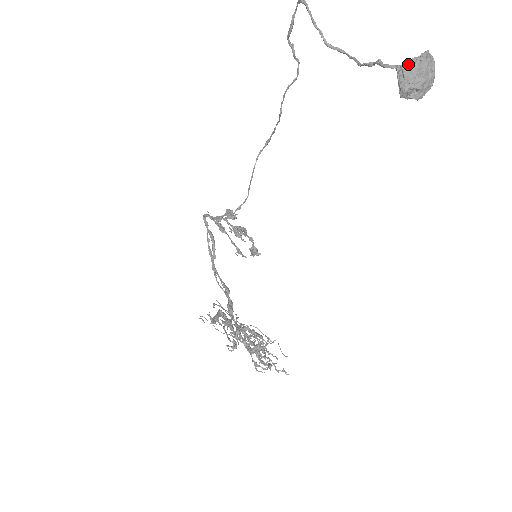
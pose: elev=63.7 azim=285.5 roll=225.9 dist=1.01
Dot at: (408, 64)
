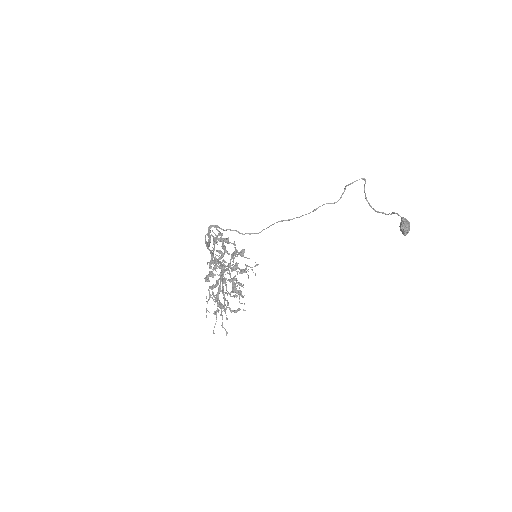
Dot at: occluded
